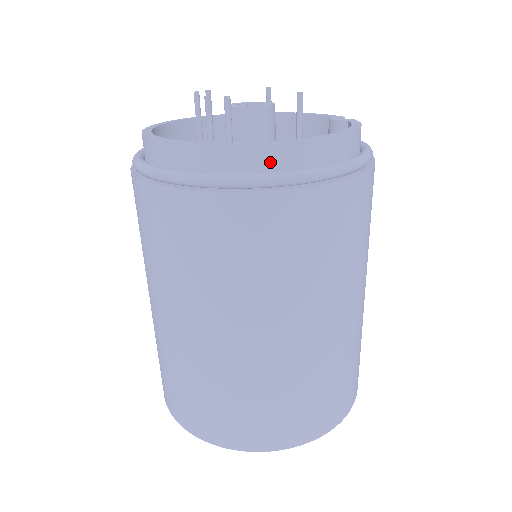
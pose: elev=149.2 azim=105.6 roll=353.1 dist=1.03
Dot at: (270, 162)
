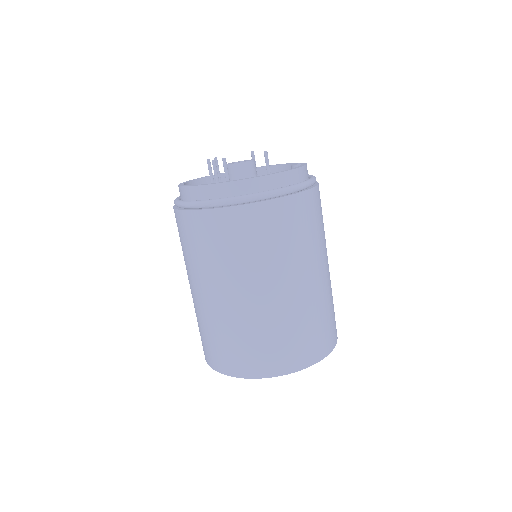
Dot at: (249, 189)
